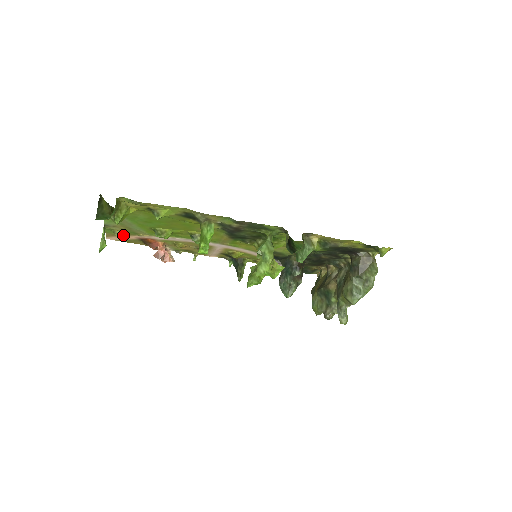
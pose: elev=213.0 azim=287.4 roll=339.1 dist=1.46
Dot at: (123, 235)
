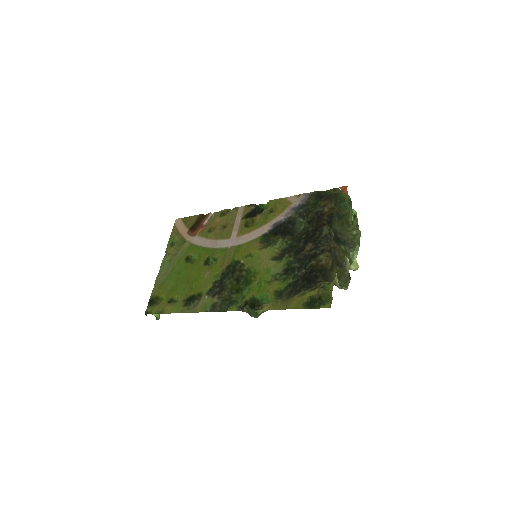
Dot at: (179, 235)
